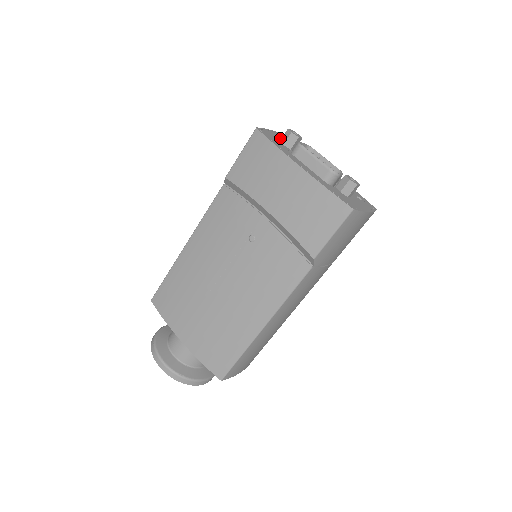
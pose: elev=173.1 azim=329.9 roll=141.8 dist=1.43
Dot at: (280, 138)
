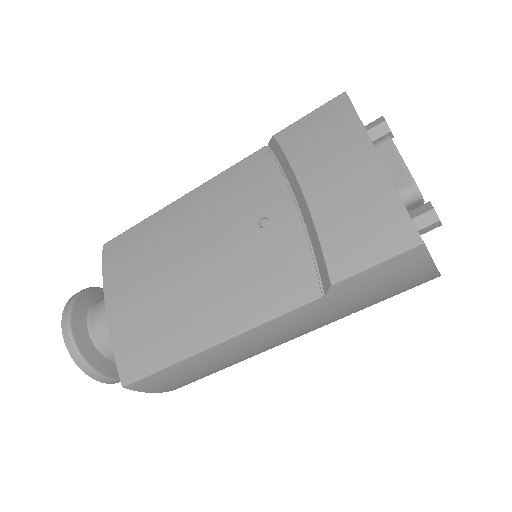
Dot at: occluded
